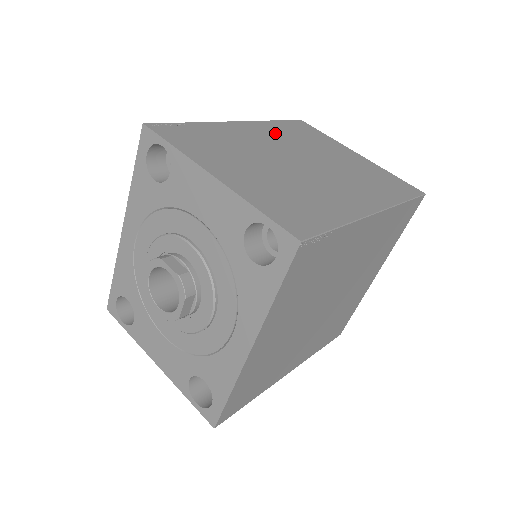
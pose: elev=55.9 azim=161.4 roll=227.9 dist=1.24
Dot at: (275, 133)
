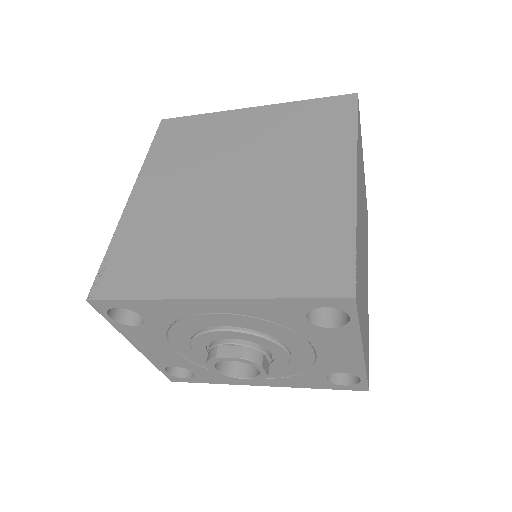
Dot at: occluded
